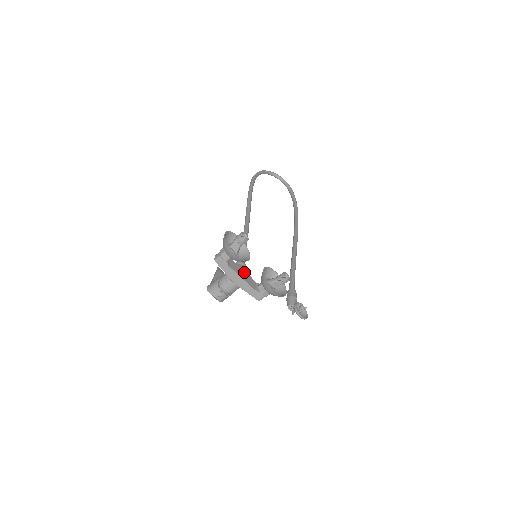
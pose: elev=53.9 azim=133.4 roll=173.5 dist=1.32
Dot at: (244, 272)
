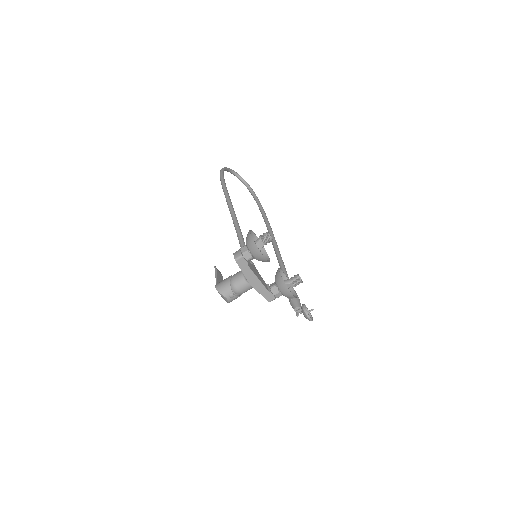
Dot at: (257, 272)
